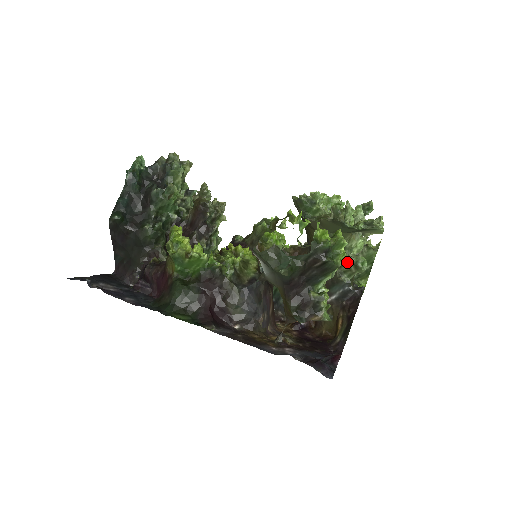
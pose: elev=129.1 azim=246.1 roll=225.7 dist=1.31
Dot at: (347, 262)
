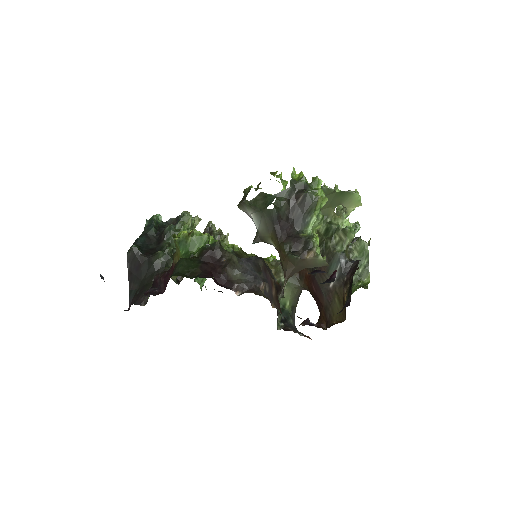
Dot at: (336, 232)
